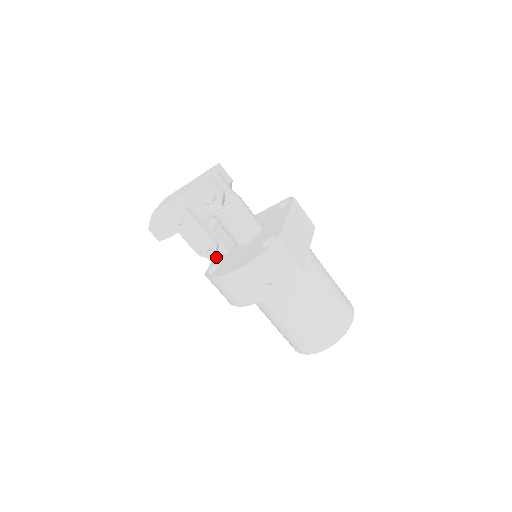
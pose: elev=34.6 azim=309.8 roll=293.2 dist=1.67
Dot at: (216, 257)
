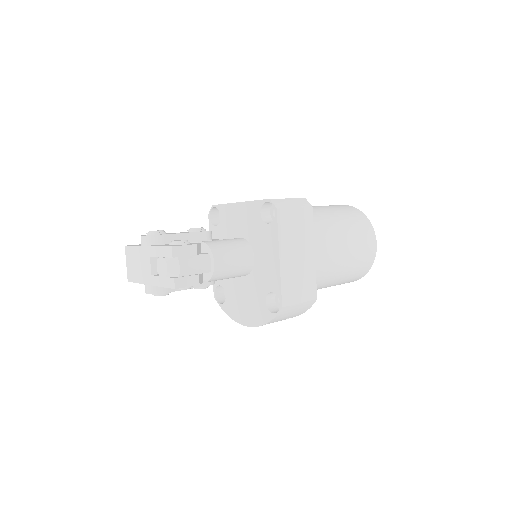
Dot at: occluded
